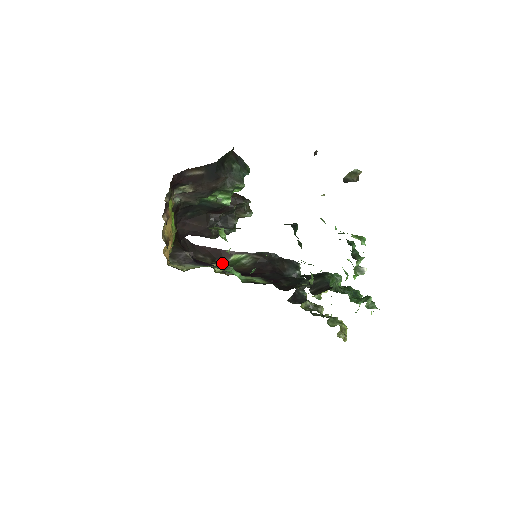
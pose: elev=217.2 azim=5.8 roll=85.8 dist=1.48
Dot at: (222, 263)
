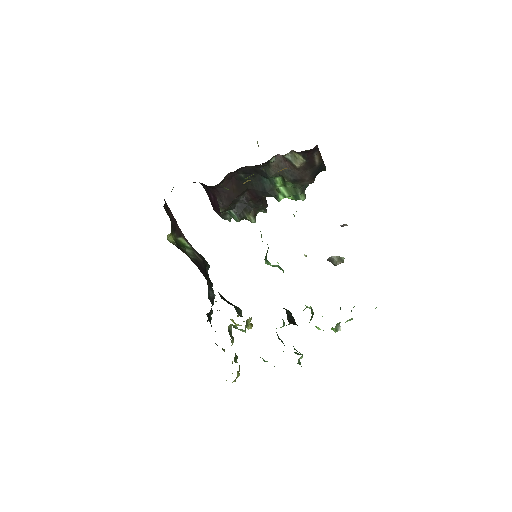
Dot at: (173, 235)
